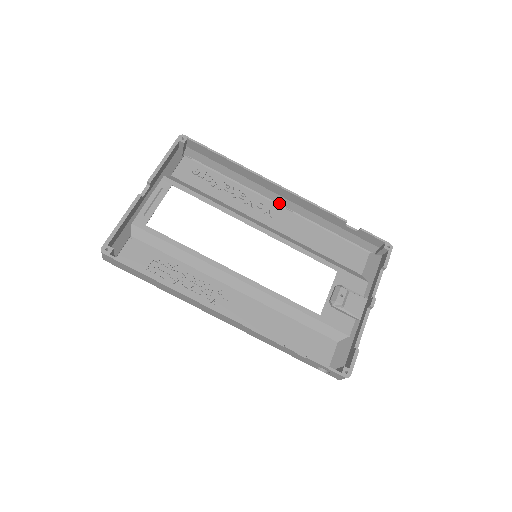
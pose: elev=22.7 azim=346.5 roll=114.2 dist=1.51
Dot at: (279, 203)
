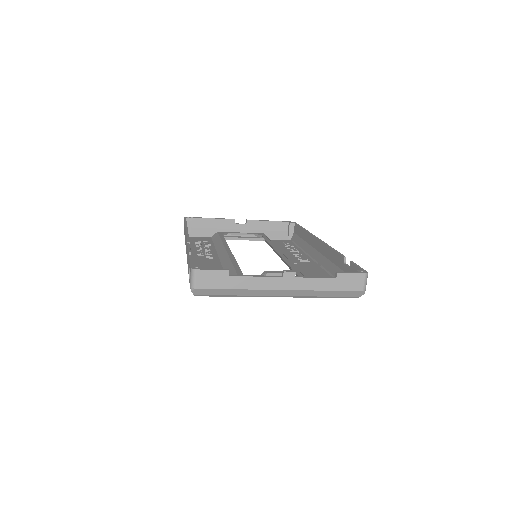
Dot at: (317, 260)
